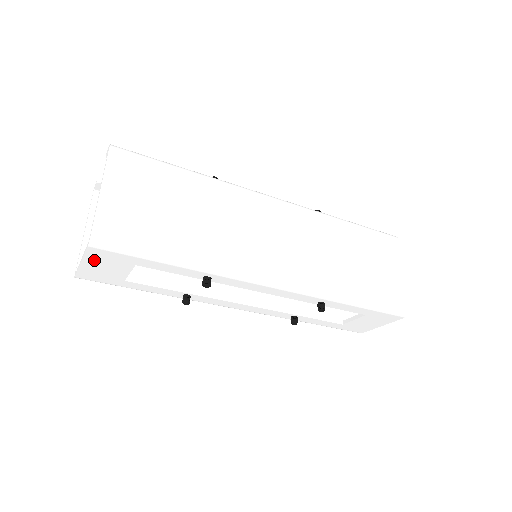
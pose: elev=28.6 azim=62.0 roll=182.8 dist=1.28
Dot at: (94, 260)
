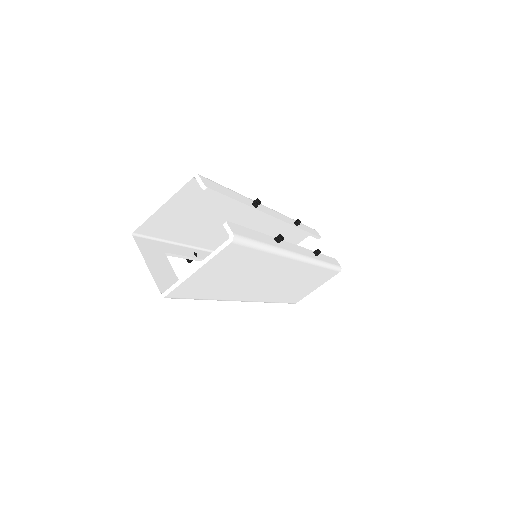
Dot at: occluded
